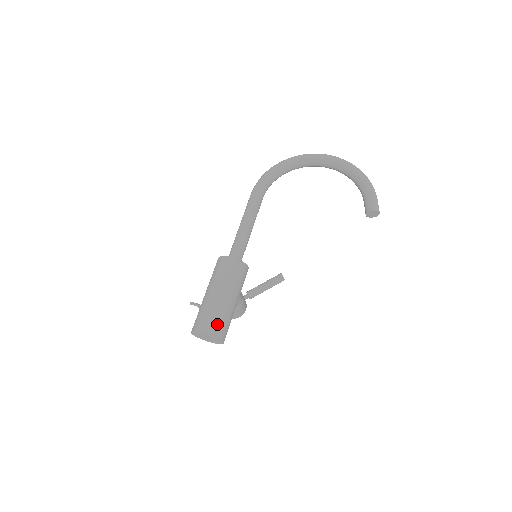
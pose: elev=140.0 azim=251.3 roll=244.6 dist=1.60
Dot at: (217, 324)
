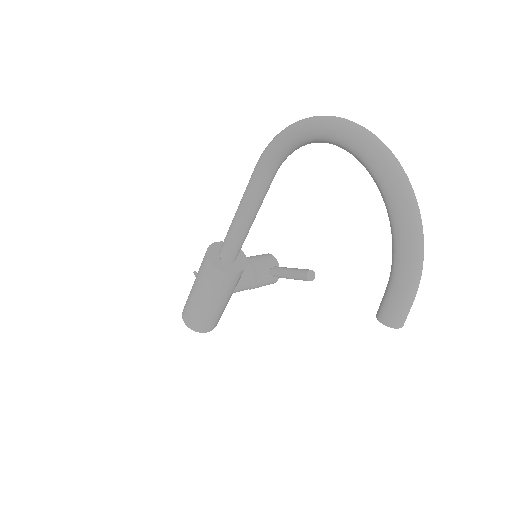
Dot at: (194, 321)
